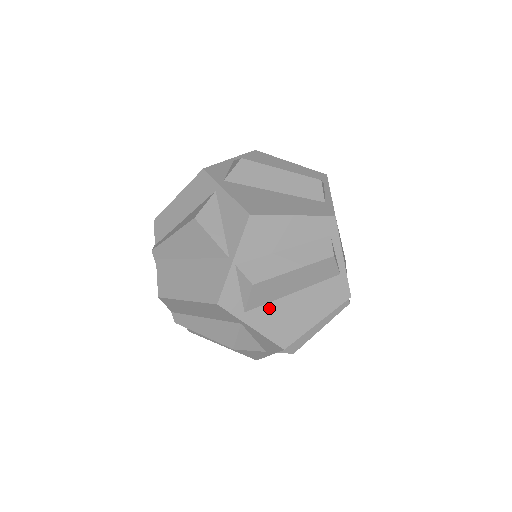
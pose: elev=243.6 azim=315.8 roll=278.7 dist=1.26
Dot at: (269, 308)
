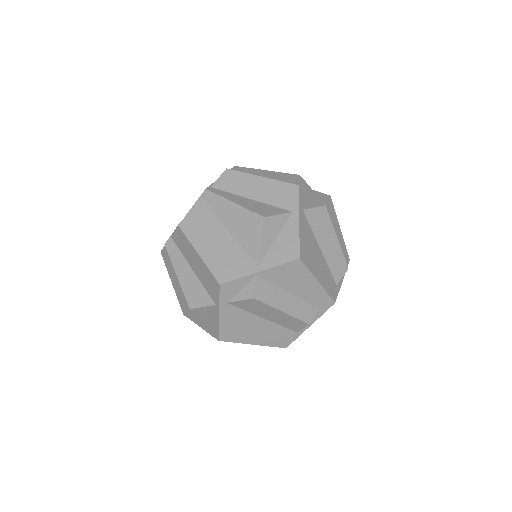
Dot at: (242, 313)
